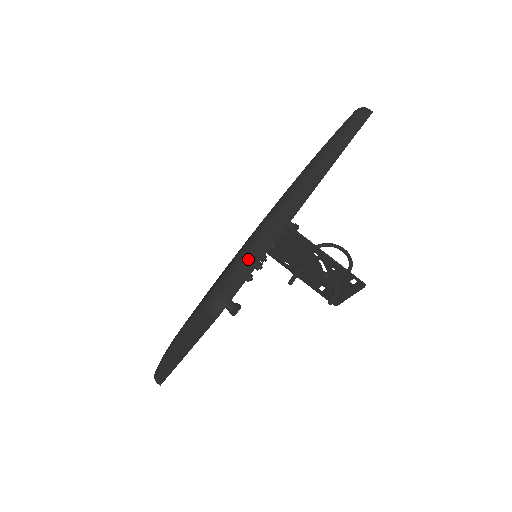
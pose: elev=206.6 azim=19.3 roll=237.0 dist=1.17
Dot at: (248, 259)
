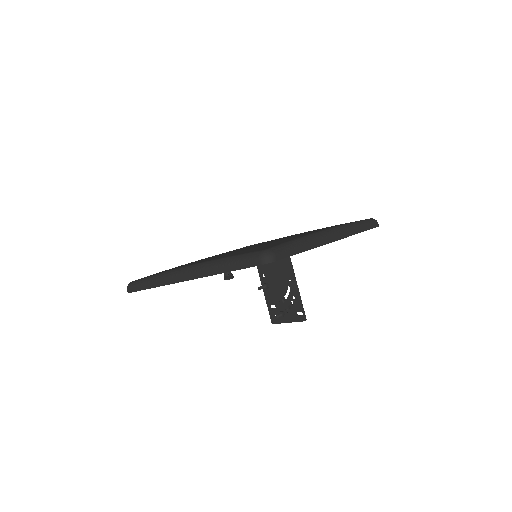
Dot at: (293, 248)
